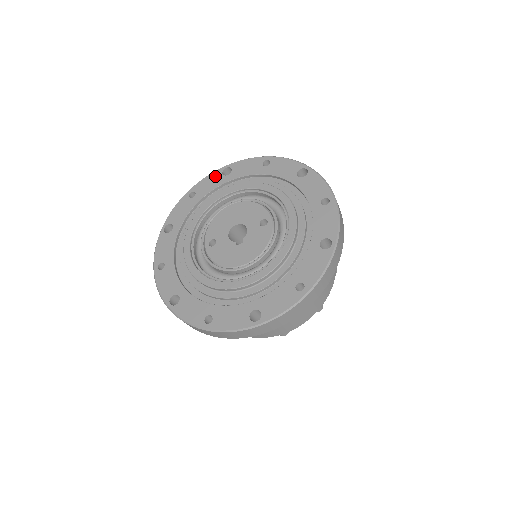
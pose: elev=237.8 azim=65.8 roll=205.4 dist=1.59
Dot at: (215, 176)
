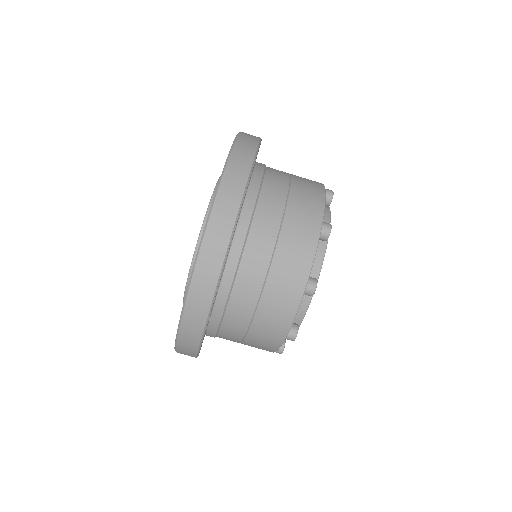
Dot at: occluded
